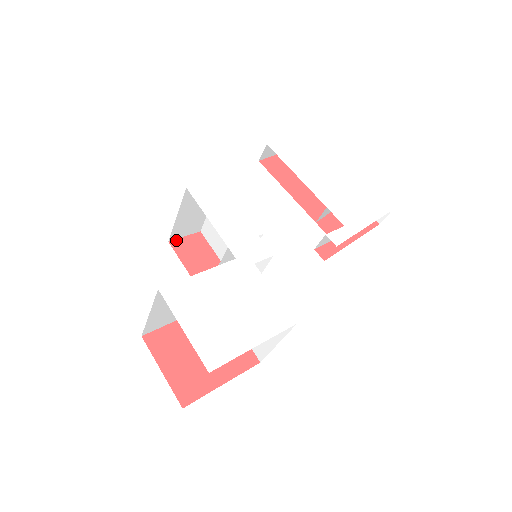
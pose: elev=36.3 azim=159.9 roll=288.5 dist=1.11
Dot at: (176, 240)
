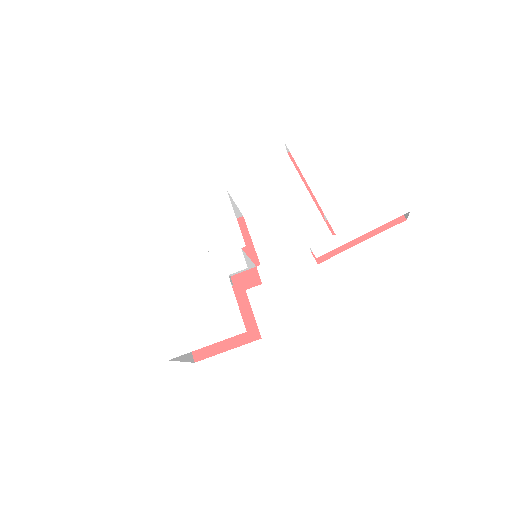
Dot at: occluded
